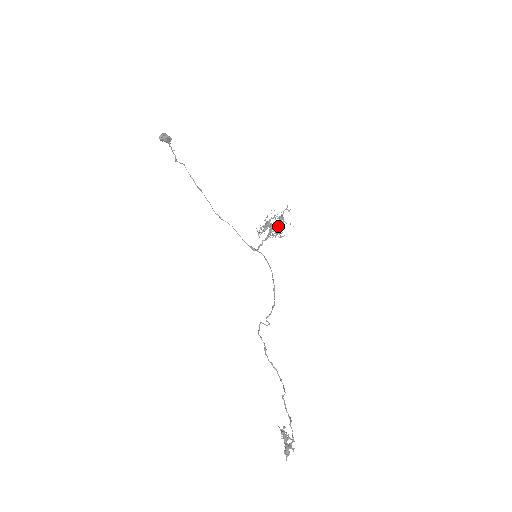
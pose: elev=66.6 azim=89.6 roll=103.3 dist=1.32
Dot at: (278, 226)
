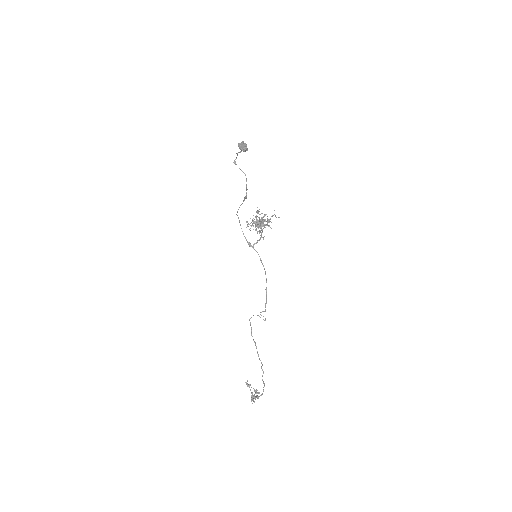
Dot at: occluded
